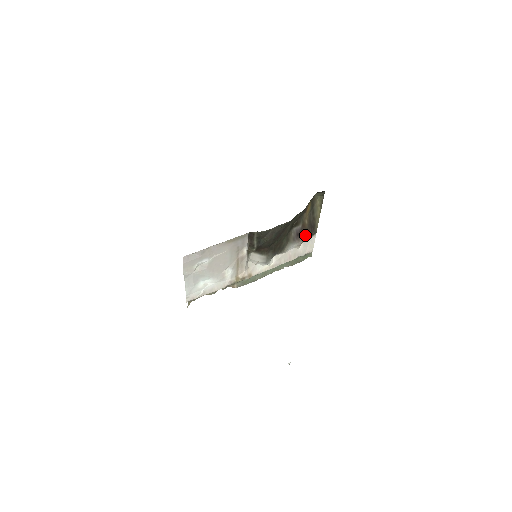
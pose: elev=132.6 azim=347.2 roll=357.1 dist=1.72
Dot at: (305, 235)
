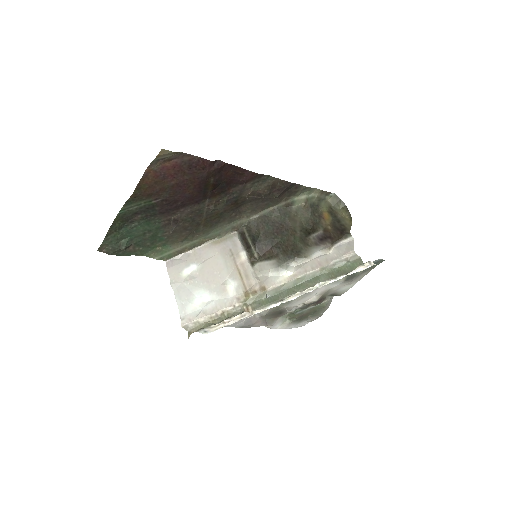
Dot at: (333, 239)
